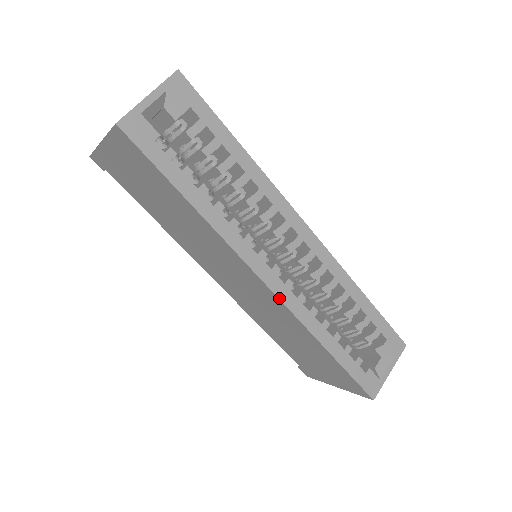
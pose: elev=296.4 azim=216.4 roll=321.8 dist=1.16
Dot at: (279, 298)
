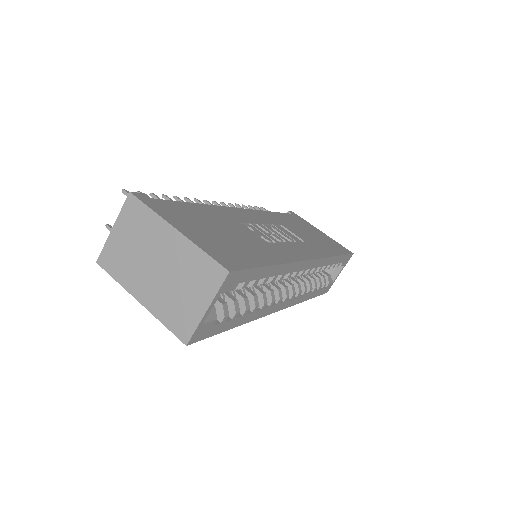
Dot at: occluded
